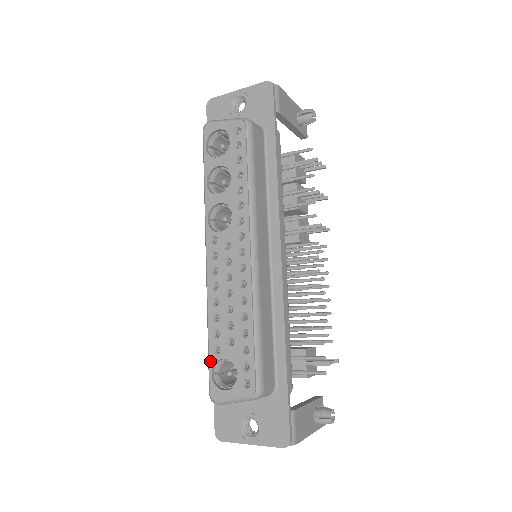
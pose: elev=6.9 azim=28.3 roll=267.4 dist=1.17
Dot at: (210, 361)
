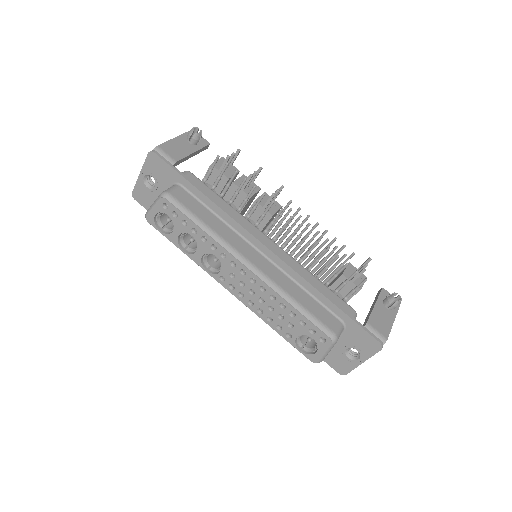
Dot at: (292, 344)
